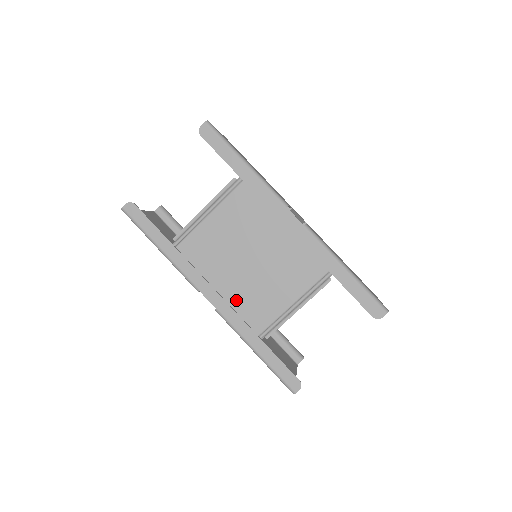
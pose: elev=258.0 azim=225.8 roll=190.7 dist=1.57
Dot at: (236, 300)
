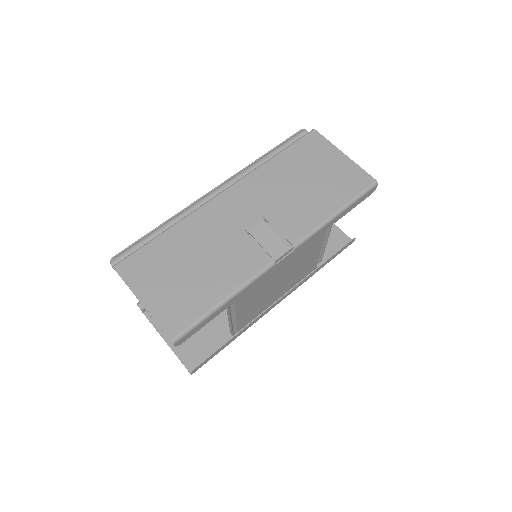
Dot at: (291, 285)
